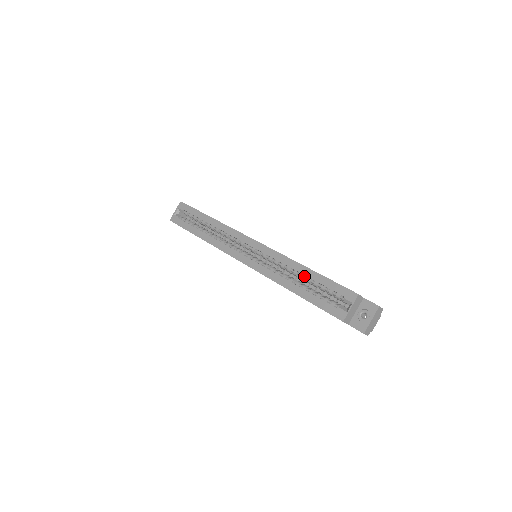
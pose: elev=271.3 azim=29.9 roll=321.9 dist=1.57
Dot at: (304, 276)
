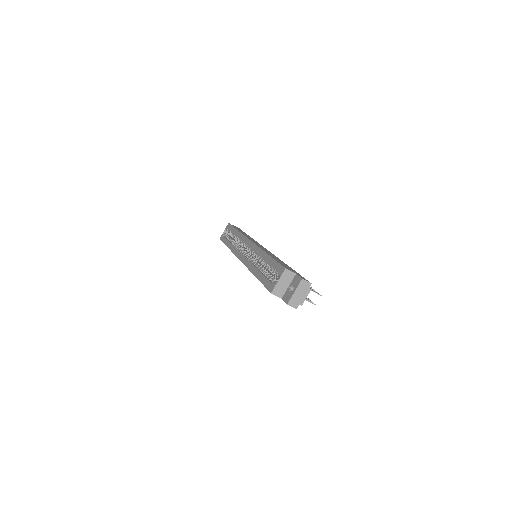
Dot at: (265, 262)
